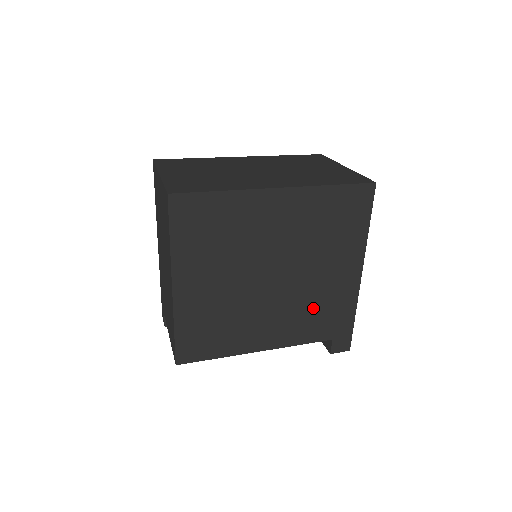
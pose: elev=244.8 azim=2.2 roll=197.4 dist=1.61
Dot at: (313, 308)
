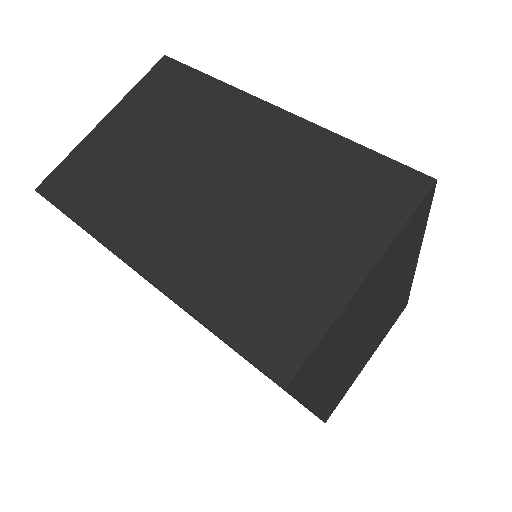
Dot at: occluded
